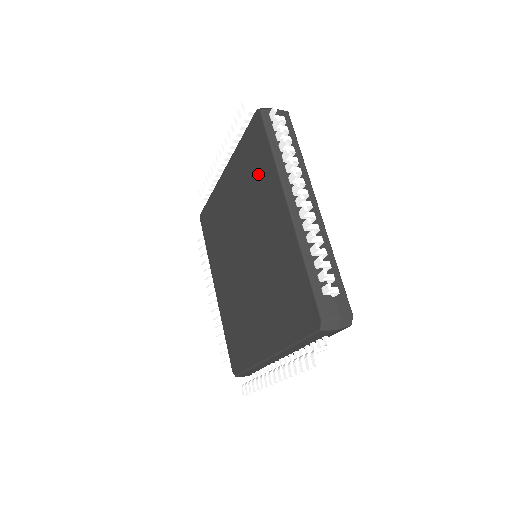
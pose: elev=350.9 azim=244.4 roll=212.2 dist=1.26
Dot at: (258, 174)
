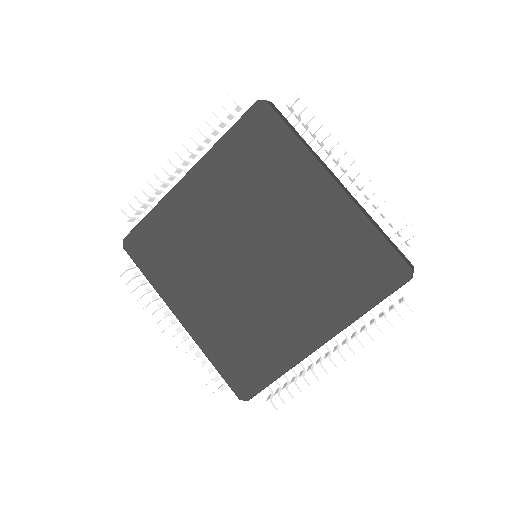
Dot at: (271, 164)
